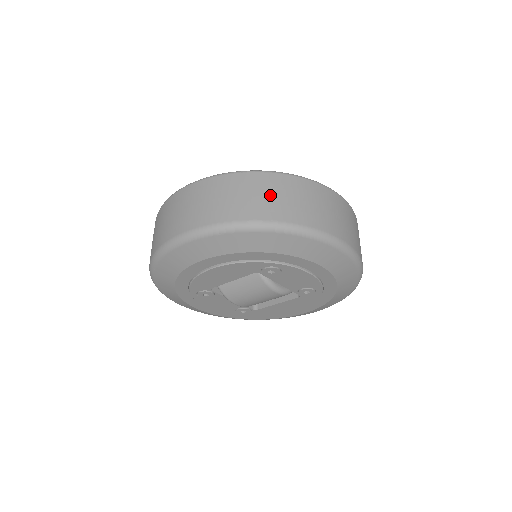
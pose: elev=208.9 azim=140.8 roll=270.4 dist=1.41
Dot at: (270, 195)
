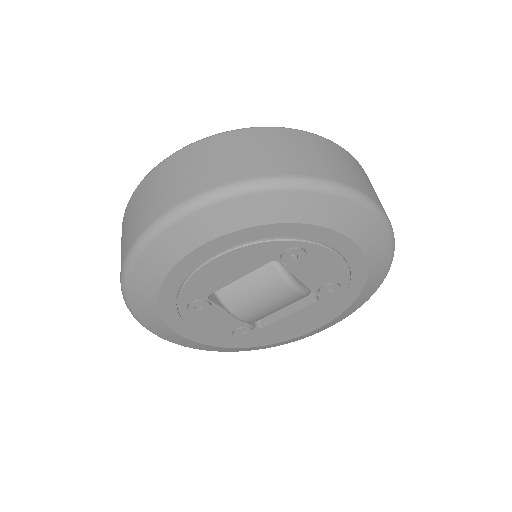
Dot at: (289, 149)
